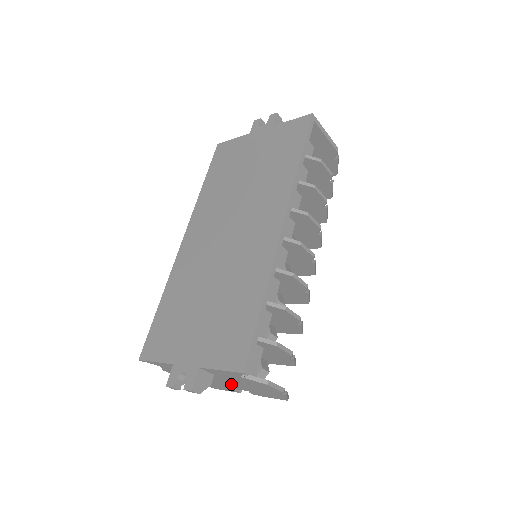
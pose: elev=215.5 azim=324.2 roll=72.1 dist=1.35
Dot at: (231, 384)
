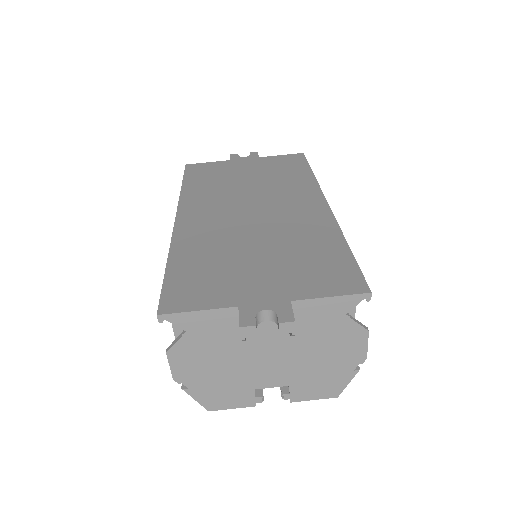
Dot at: (282, 364)
